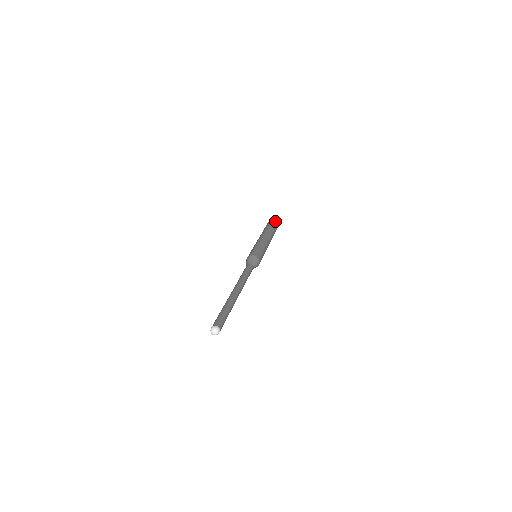
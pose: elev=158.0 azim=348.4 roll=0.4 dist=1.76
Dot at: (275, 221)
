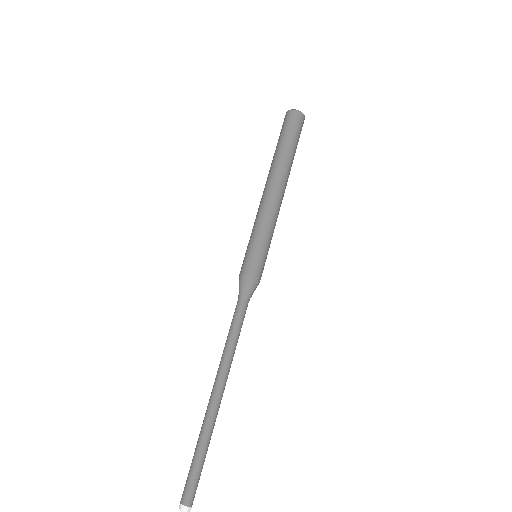
Dot at: (299, 117)
